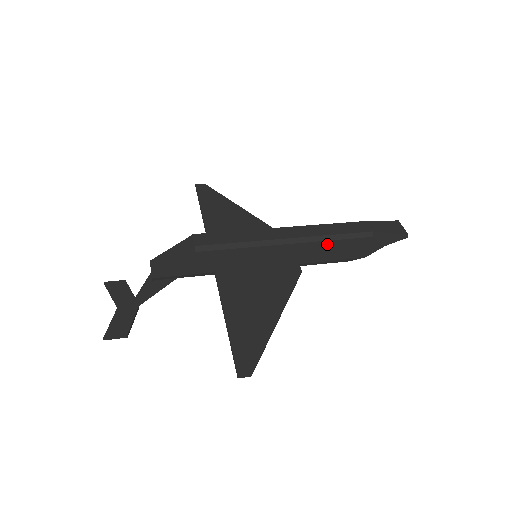
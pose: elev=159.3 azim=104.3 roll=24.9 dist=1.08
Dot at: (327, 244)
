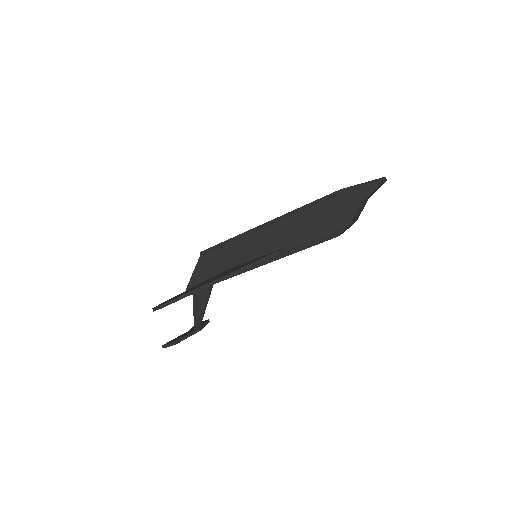
Dot at: (296, 219)
